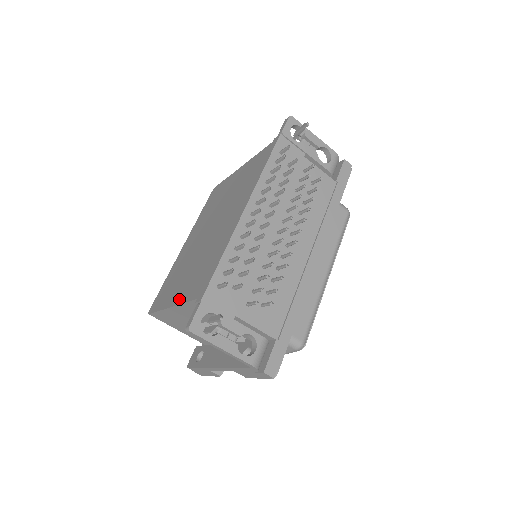
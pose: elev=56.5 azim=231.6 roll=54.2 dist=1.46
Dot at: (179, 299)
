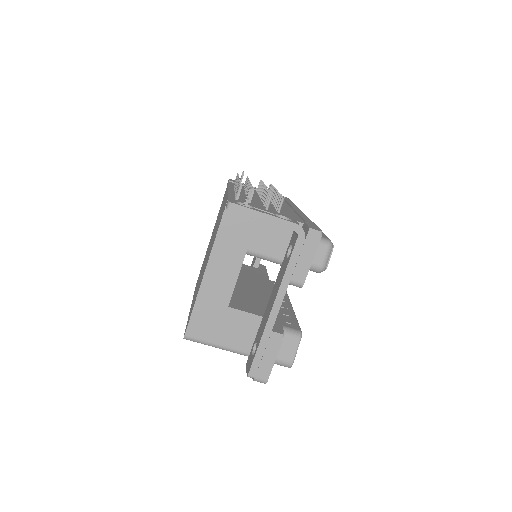
Dot at: (209, 255)
